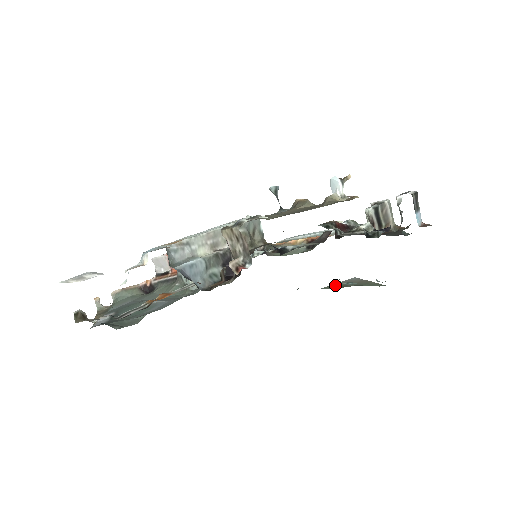
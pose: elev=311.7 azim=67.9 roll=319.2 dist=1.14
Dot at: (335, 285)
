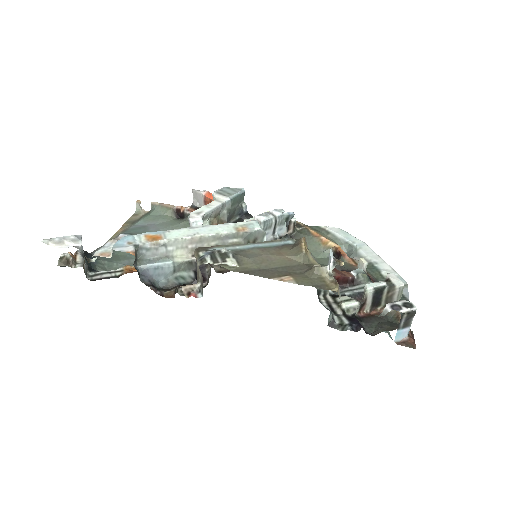
Dot at: occluded
